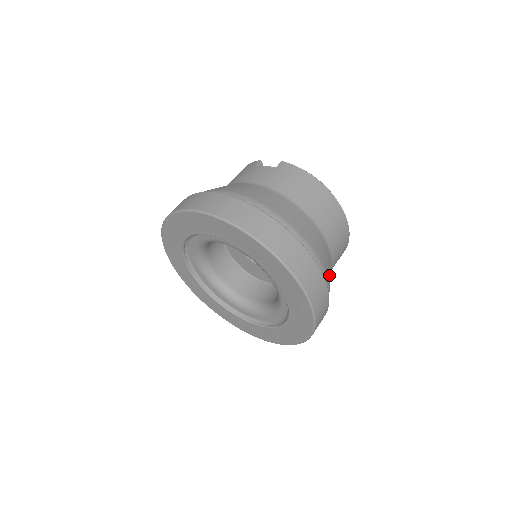
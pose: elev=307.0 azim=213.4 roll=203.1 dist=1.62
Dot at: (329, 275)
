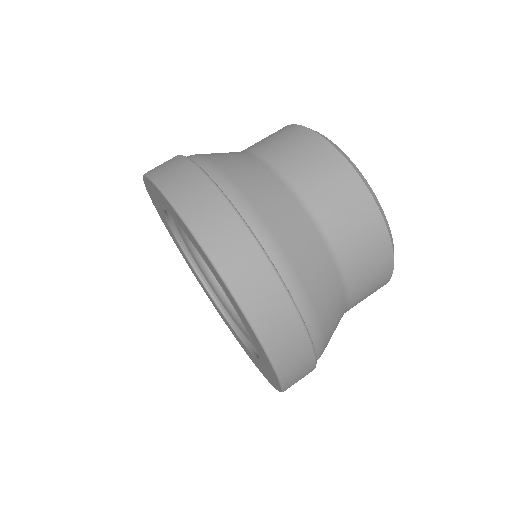
Dot at: (303, 261)
